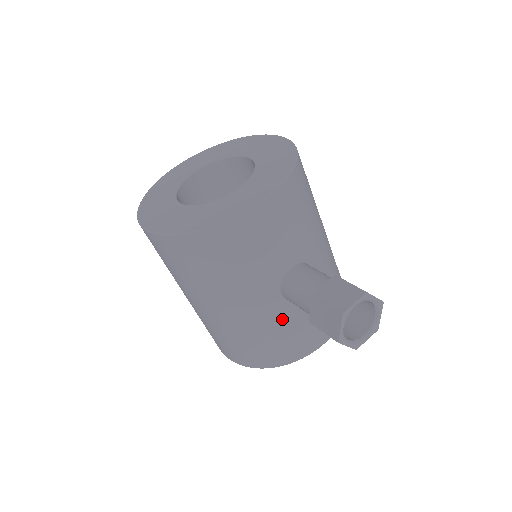
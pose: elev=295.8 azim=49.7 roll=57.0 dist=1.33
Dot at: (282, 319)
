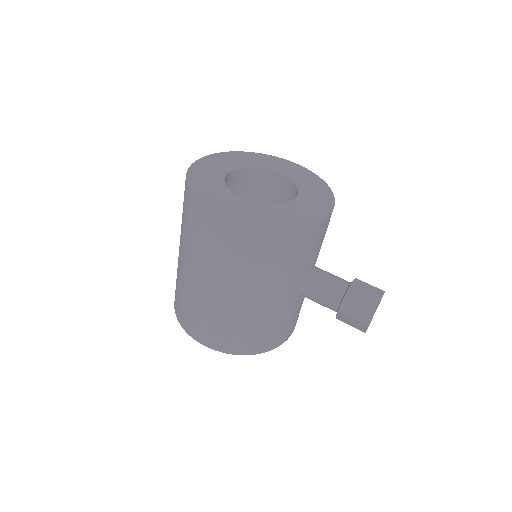
Dot at: (289, 310)
